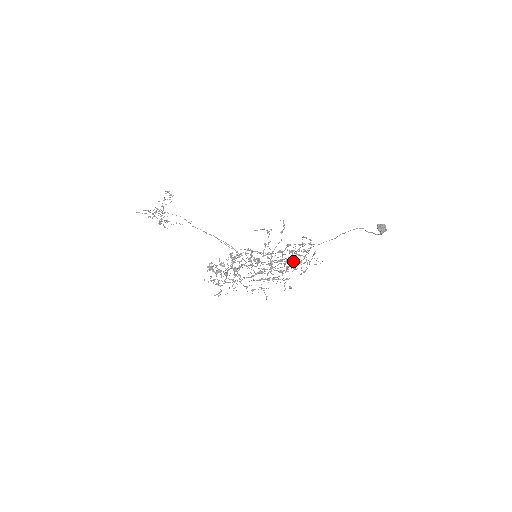
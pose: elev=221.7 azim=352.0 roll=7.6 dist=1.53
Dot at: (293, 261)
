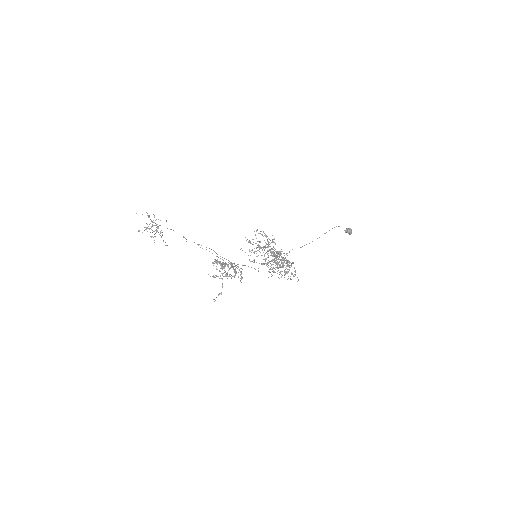
Dot at: occluded
